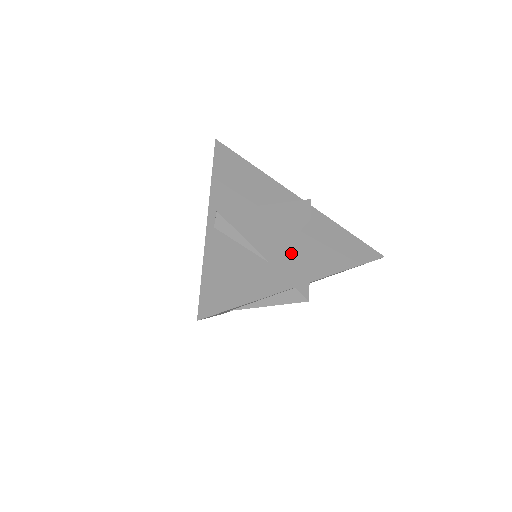
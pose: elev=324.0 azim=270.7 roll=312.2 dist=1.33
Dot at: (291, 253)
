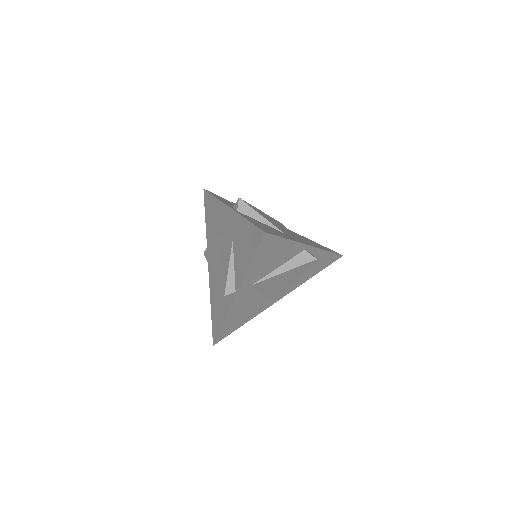
Dot at: (291, 235)
